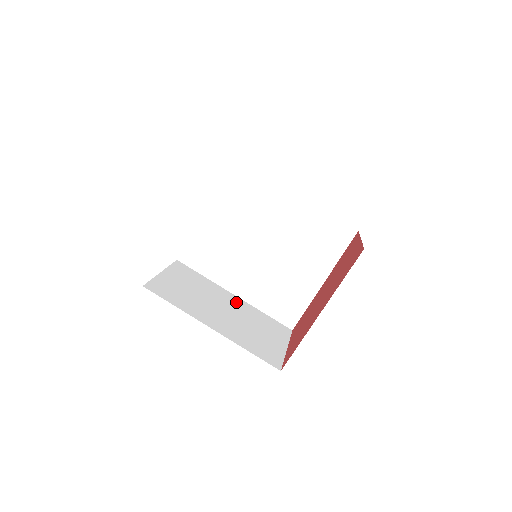
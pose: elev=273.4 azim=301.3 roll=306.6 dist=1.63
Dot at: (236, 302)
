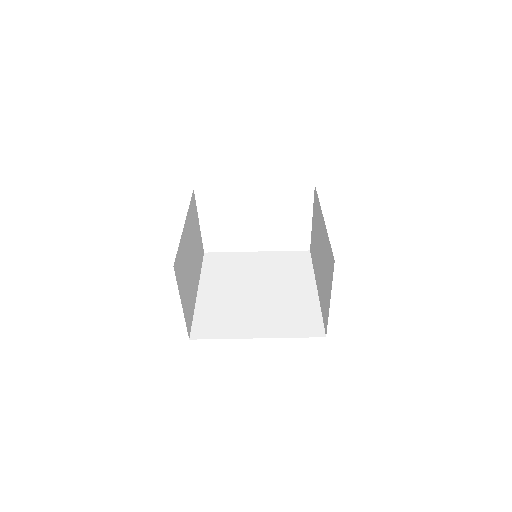
Dot at: (195, 284)
